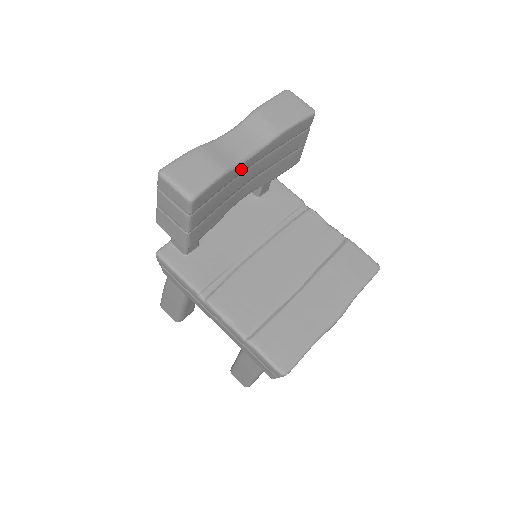
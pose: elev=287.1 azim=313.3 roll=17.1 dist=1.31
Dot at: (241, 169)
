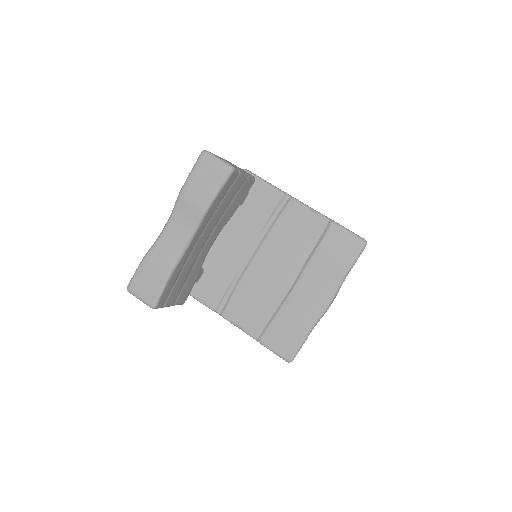
Dot at: (186, 255)
